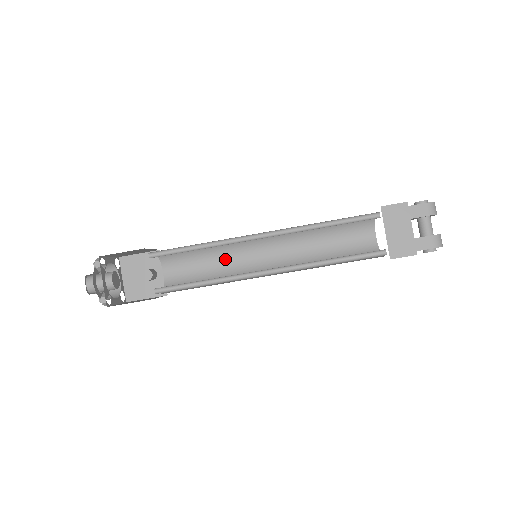
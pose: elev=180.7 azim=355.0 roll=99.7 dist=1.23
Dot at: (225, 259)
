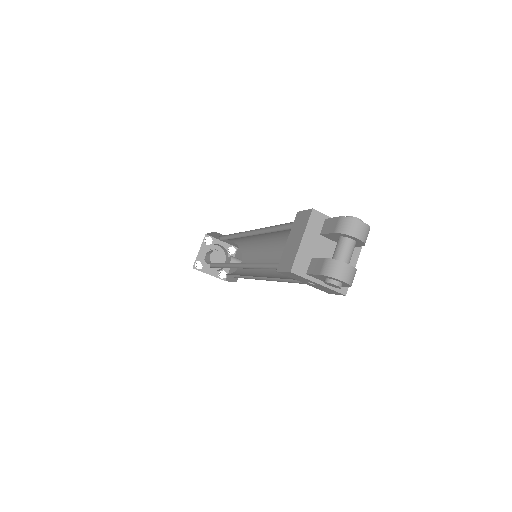
Dot at: (262, 261)
